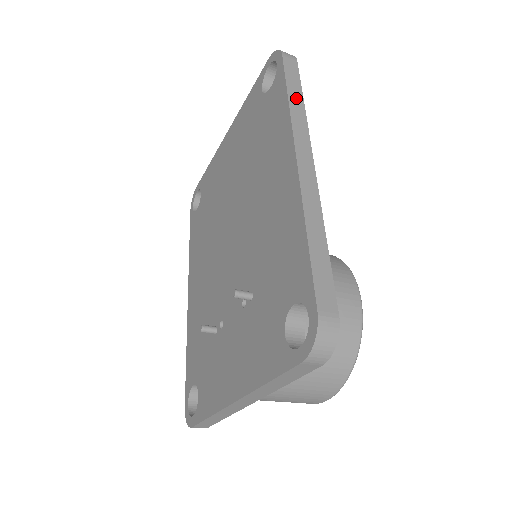
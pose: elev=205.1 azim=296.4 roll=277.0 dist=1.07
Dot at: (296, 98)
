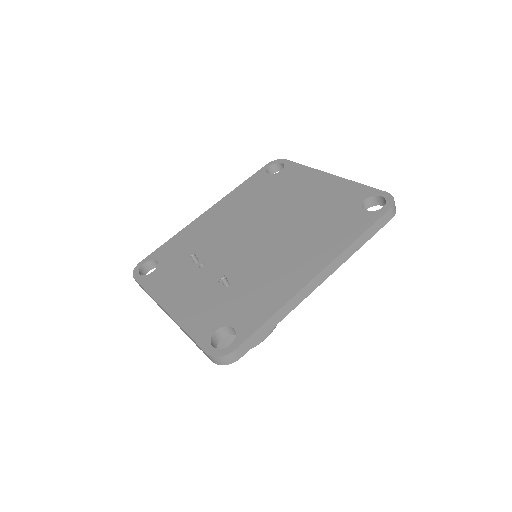
Dot at: (361, 241)
